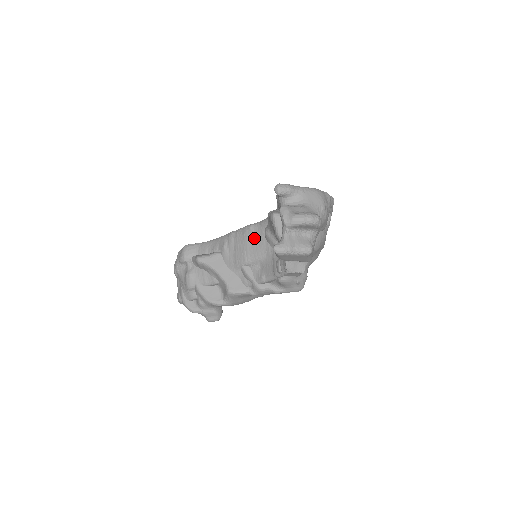
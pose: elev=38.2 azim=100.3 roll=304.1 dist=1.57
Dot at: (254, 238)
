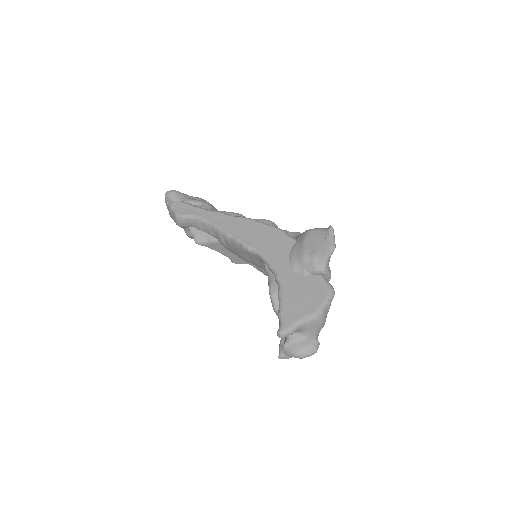
Dot at: (253, 258)
